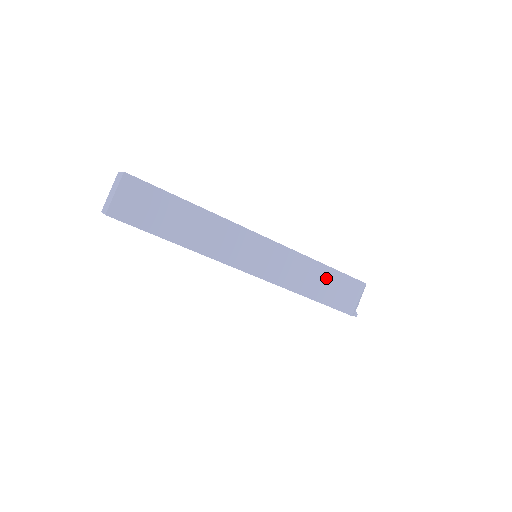
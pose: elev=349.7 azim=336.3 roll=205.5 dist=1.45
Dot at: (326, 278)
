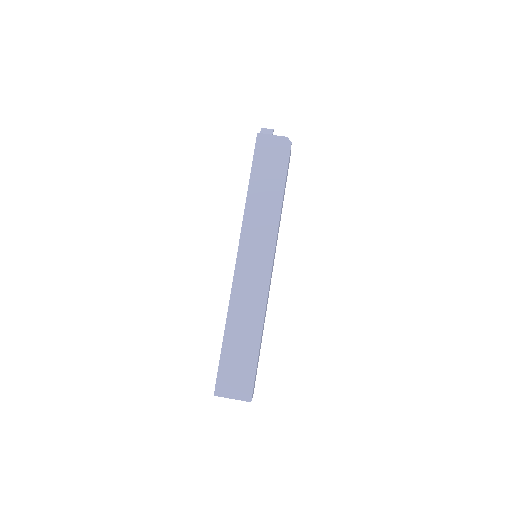
Dot at: (284, 191)
